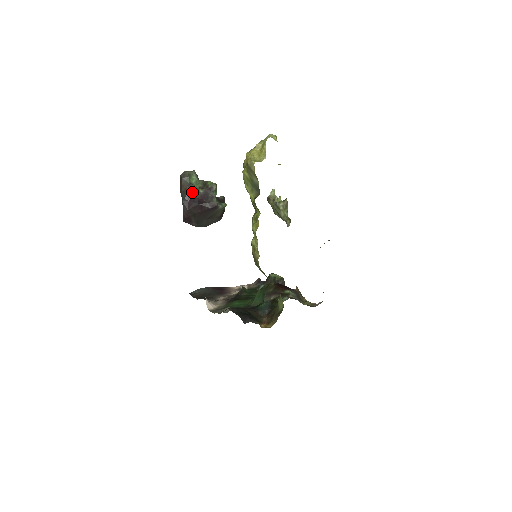
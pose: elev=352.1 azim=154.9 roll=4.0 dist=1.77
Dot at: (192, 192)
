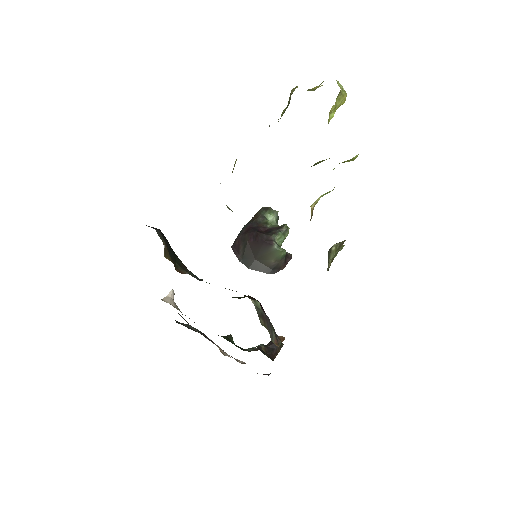
Dot at: (260, 223)
